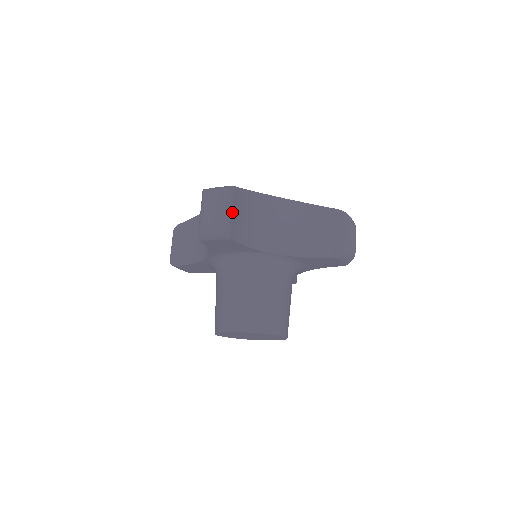
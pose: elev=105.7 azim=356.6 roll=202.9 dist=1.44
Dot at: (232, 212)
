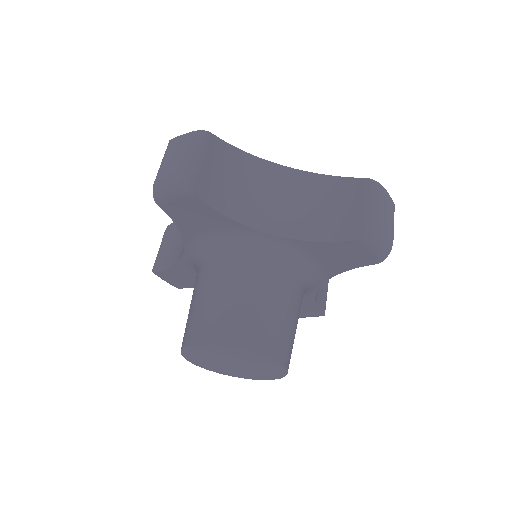
Dot at: (201, 161)
